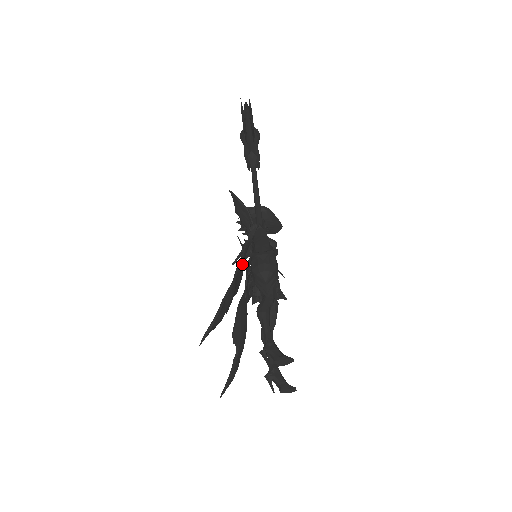
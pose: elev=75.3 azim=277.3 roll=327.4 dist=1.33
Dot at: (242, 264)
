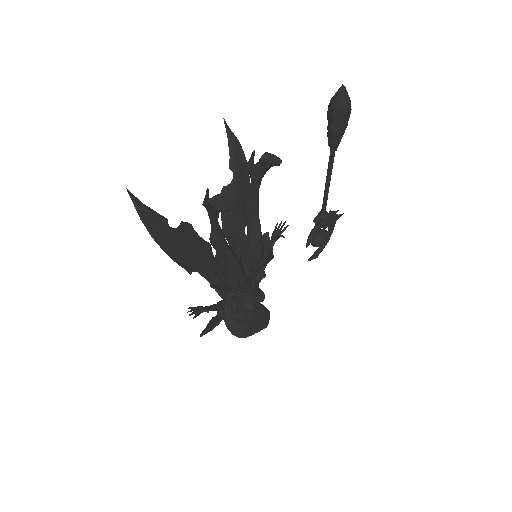
Dot at: occluded
